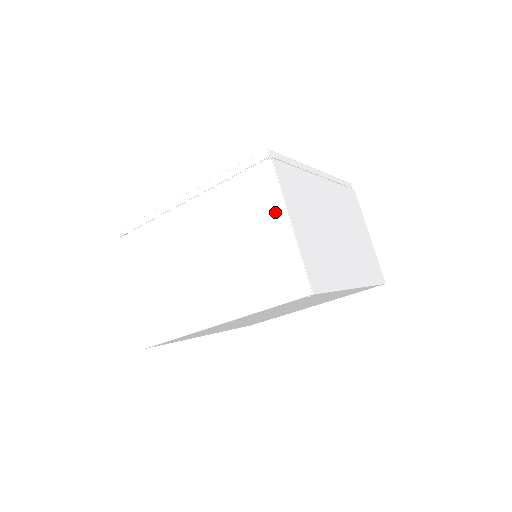
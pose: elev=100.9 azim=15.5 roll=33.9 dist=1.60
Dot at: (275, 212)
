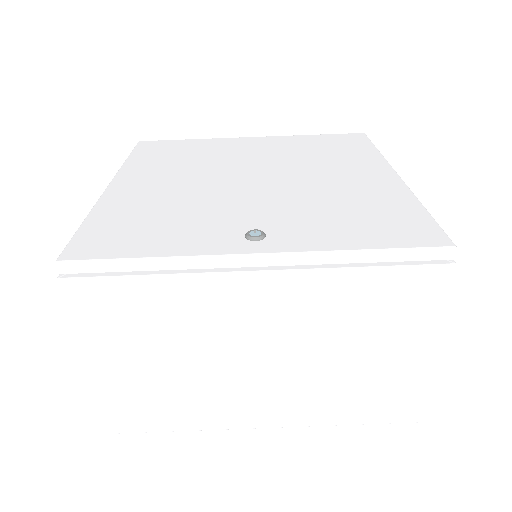
Dot at: occluded
